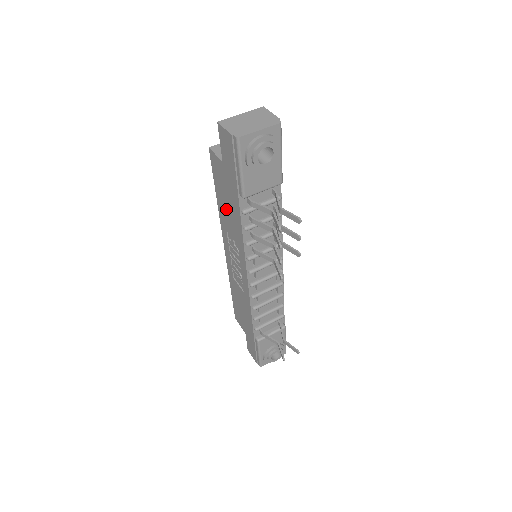
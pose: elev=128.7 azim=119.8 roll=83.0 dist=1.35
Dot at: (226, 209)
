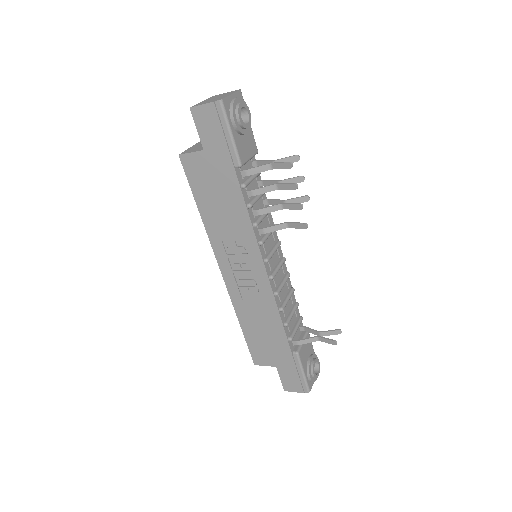
Dot at: (217, 208)
